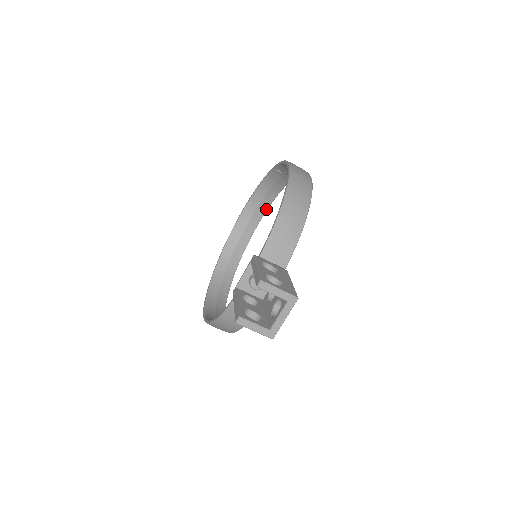
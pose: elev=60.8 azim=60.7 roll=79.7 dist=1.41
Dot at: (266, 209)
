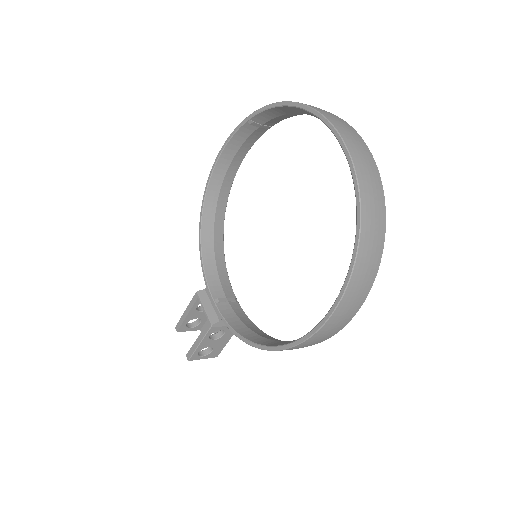
Dot at: occluded
